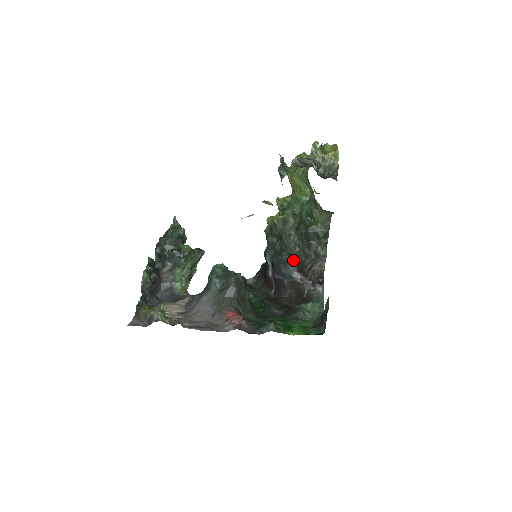
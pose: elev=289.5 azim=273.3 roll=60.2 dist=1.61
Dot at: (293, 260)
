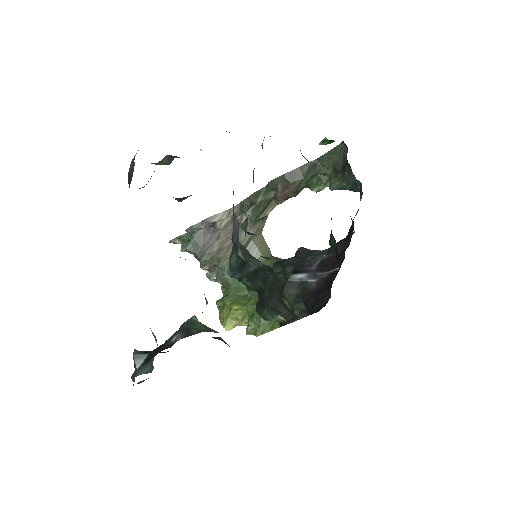
Dot at: (297, 255)
